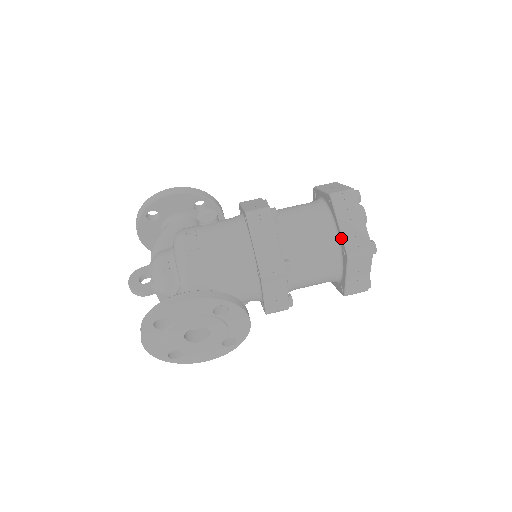
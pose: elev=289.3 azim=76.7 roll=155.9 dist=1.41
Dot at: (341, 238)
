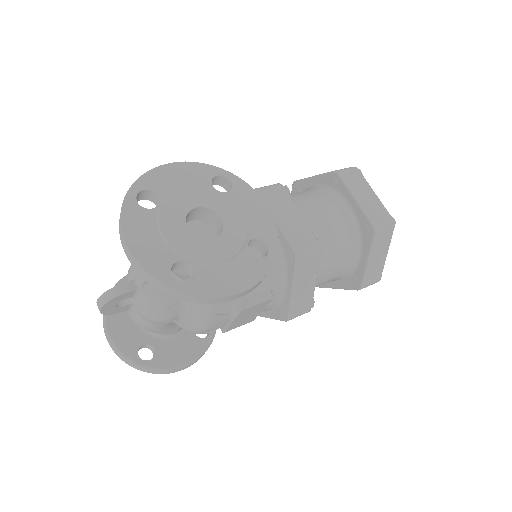
Dot at: (321, 177)
